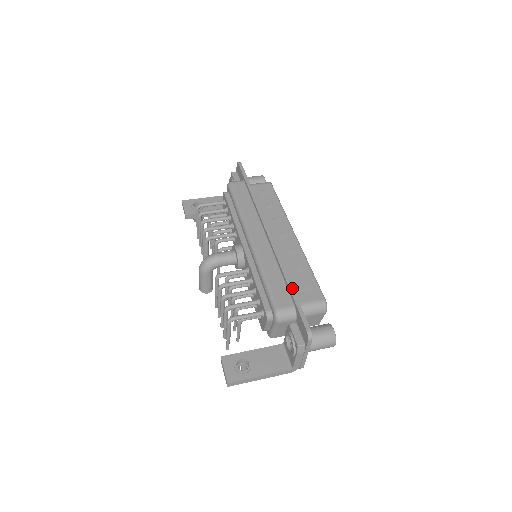
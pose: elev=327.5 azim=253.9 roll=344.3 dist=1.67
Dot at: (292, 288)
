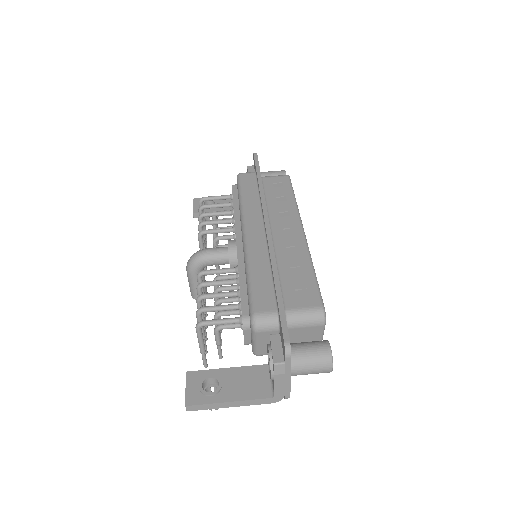
Dot at: (279, 288)
